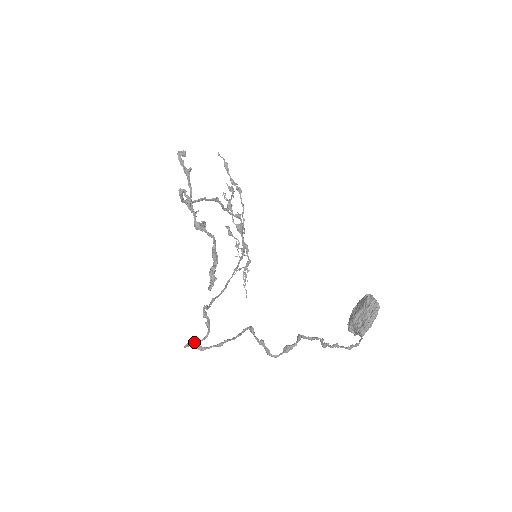
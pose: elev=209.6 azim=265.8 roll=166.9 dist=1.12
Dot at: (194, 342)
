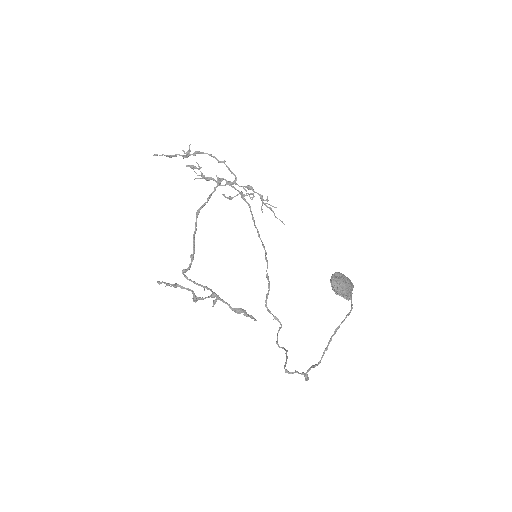
Dot at: (279, 329)
